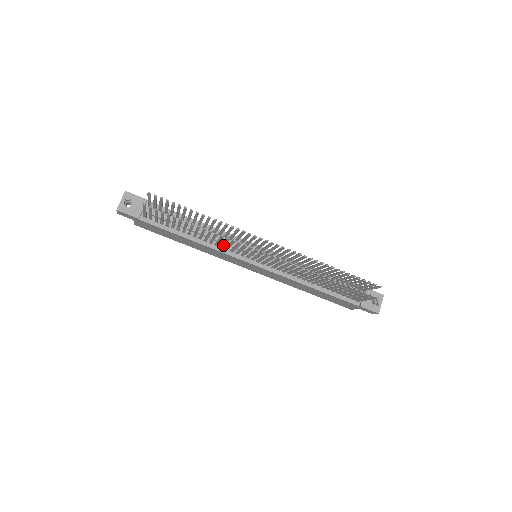
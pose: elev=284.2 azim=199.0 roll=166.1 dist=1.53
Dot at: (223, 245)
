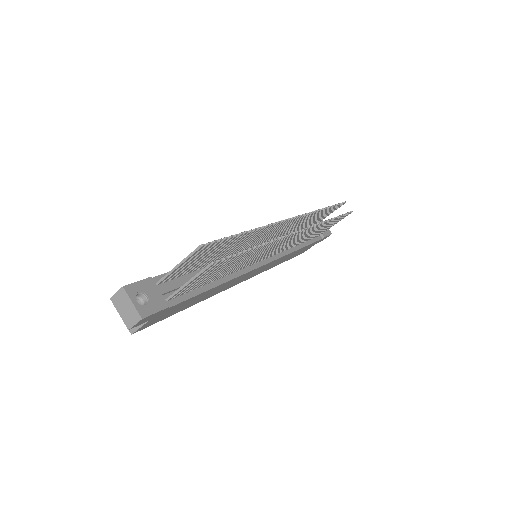
Dot at: (251, 261)
